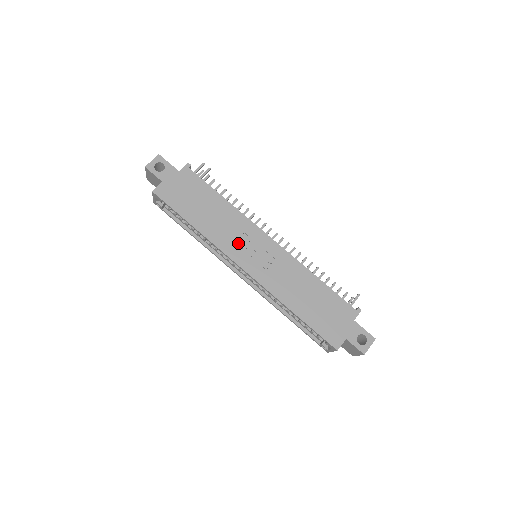
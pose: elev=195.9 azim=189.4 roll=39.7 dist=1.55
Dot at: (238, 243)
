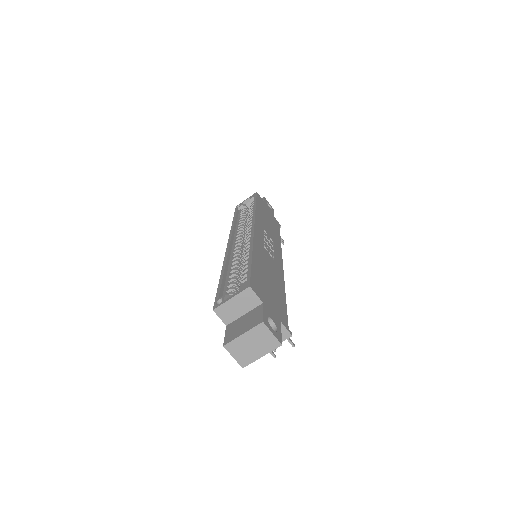
Dot at: (265, 233)
